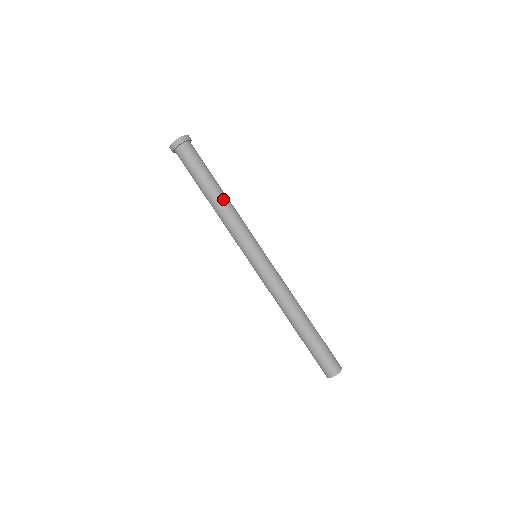
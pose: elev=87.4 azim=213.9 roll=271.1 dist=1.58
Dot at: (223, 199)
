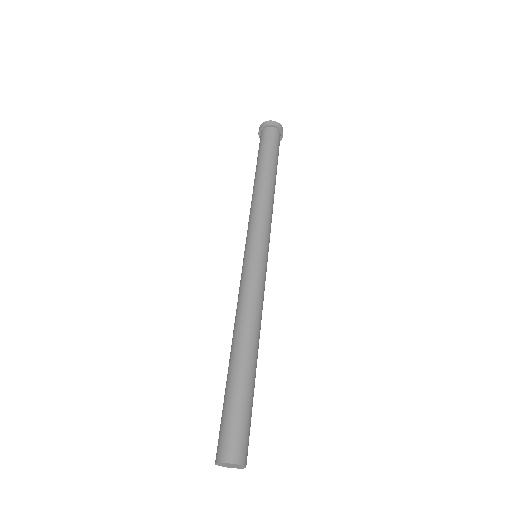
Dot at: (274, 188)
